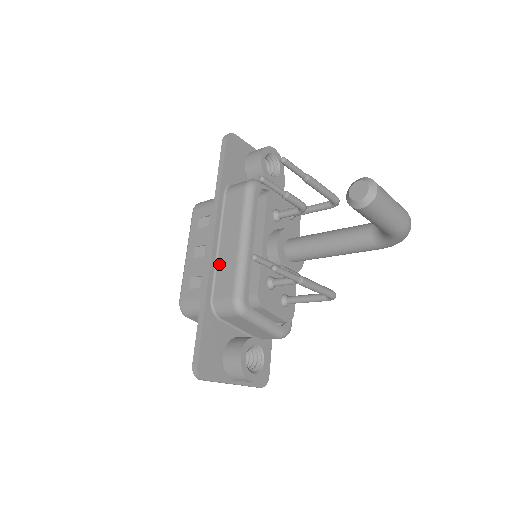
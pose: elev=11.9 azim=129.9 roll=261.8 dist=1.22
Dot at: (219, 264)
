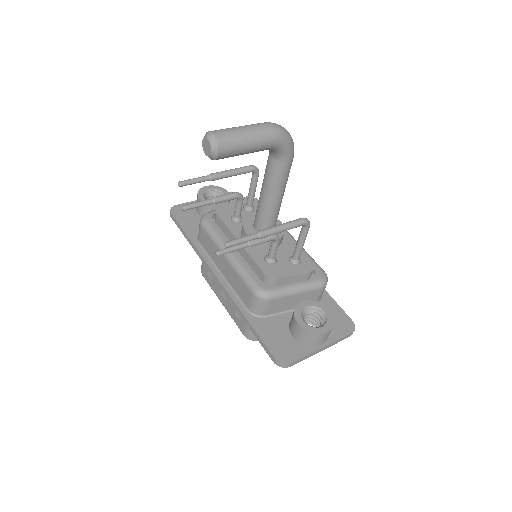
Dot at: (232, 285)
